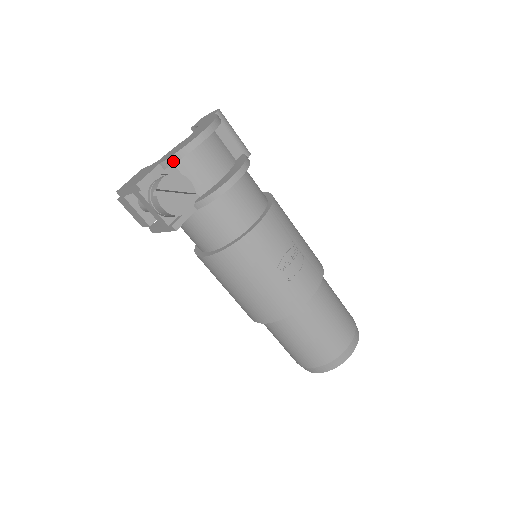
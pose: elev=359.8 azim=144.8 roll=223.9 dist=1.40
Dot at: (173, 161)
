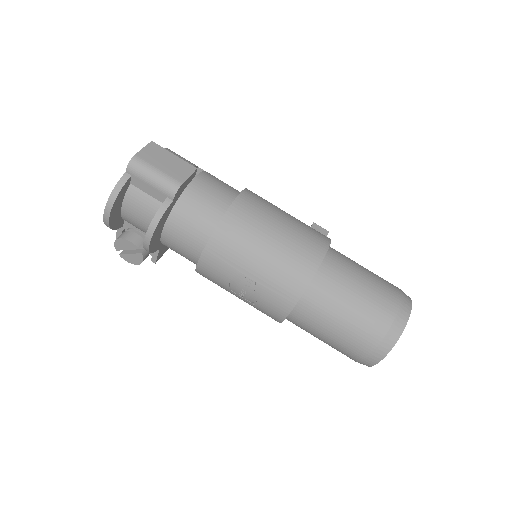
Dot at: (115, 228)
